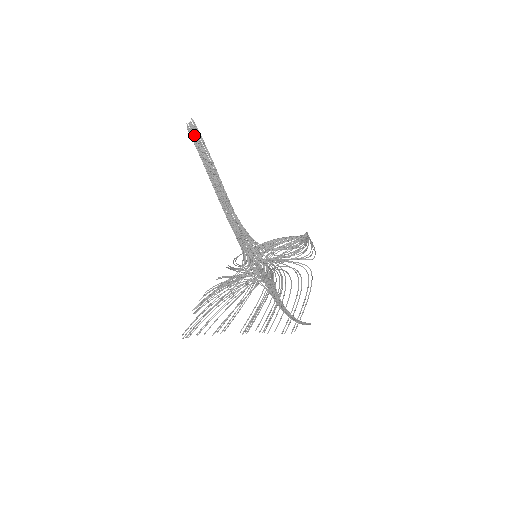
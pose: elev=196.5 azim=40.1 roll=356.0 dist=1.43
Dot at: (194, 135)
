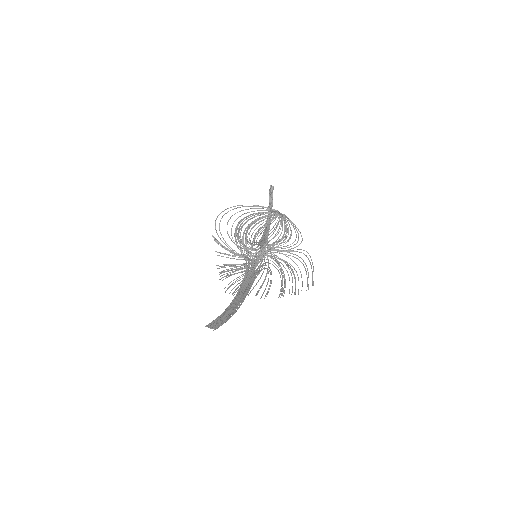
Dot at: (216, 324)
